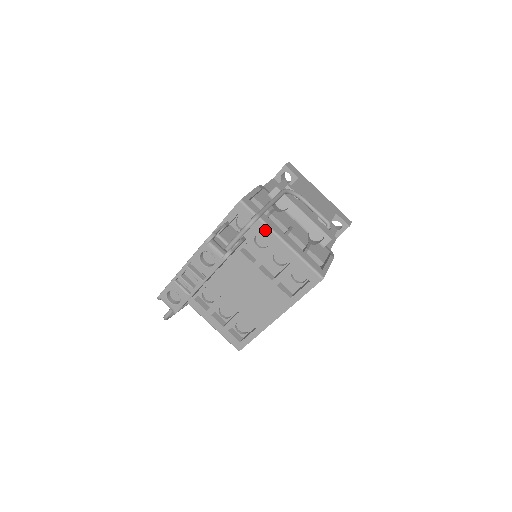
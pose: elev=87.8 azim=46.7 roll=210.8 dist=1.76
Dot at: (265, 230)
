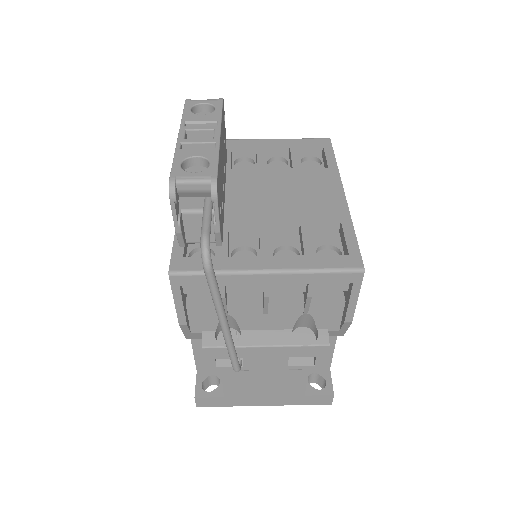
Dot at: (237, 142)
